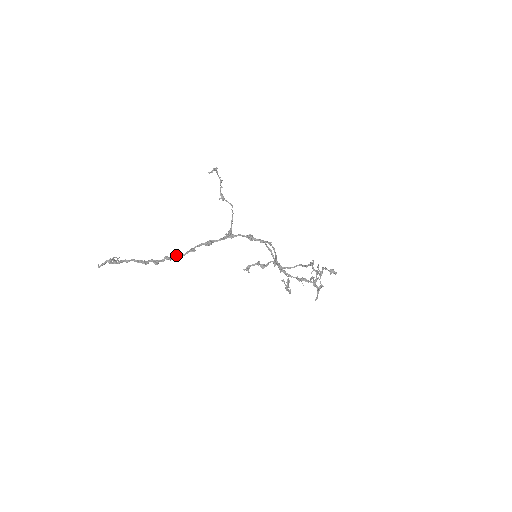
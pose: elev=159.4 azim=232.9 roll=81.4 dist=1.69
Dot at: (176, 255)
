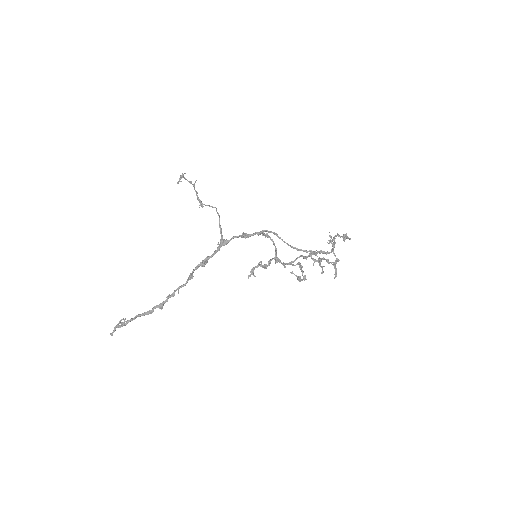
Dot at: (177, 289)
